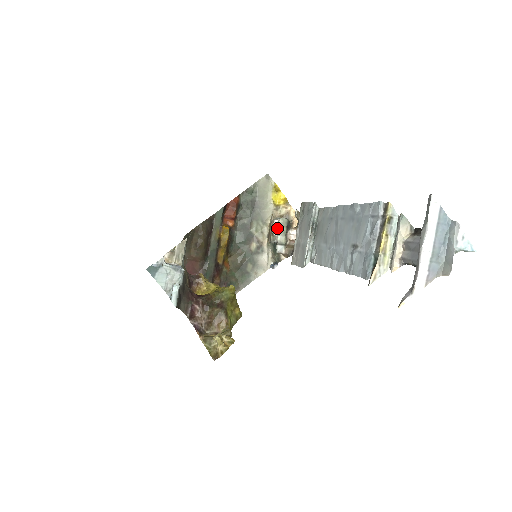
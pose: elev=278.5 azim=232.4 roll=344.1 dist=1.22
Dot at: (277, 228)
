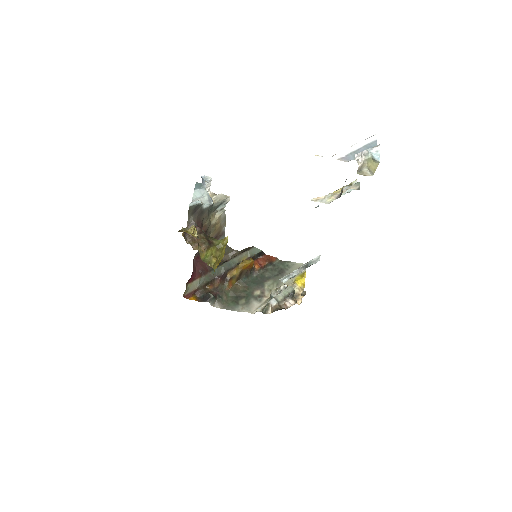
Dot at: (283, 289)
